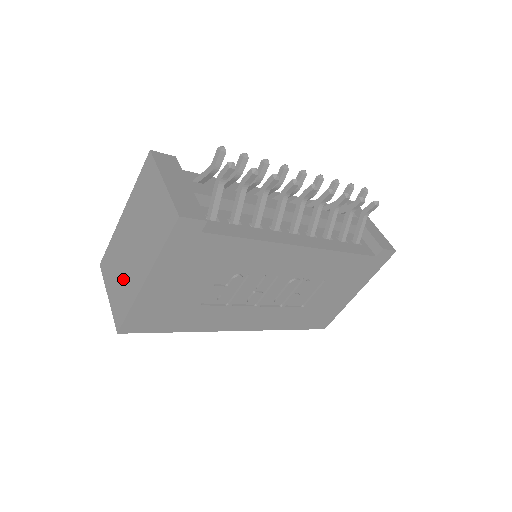
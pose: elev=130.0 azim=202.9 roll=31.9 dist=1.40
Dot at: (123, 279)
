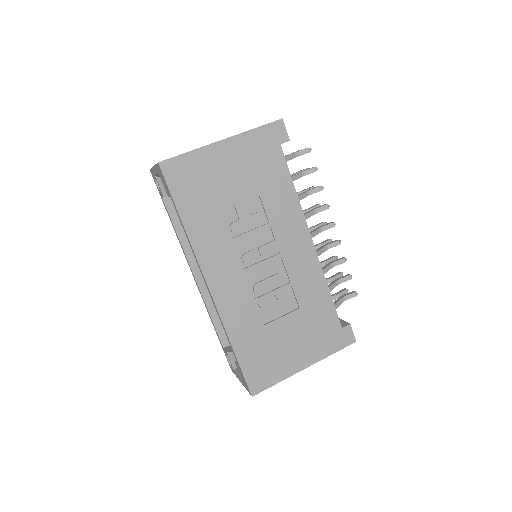
Dot at: occluded
